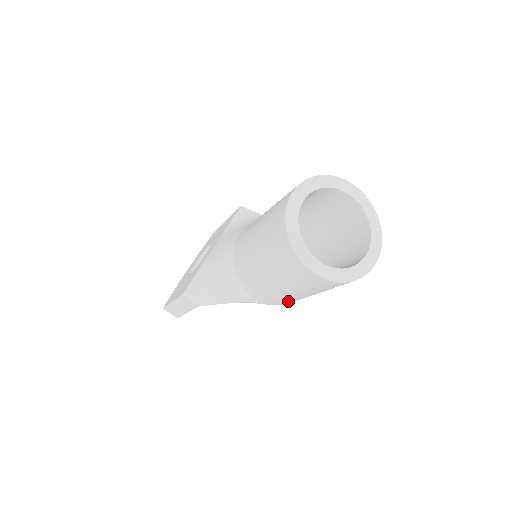
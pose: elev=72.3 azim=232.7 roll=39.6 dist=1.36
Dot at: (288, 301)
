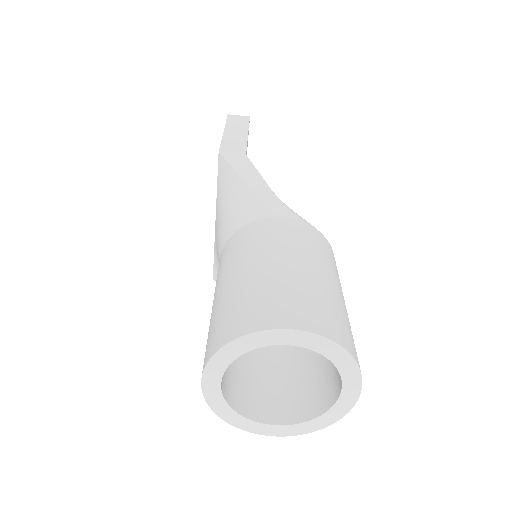
Dot at: occluded
